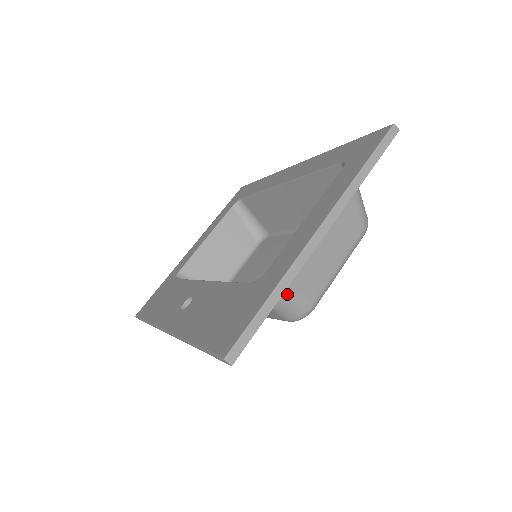
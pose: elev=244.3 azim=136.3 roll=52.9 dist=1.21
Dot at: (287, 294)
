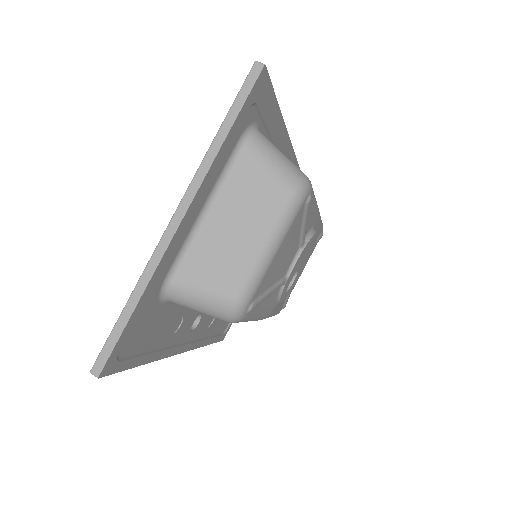
Dot at: (194, 294)
